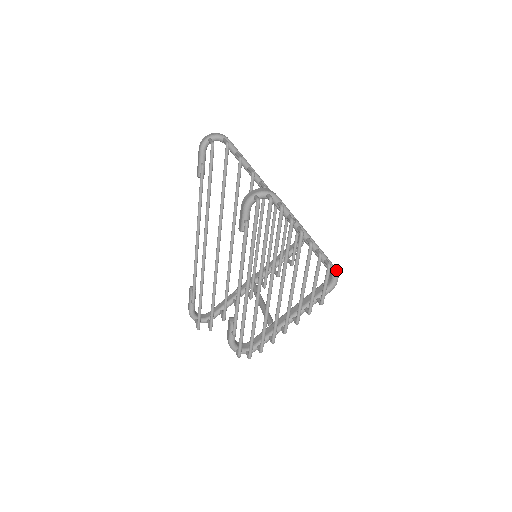
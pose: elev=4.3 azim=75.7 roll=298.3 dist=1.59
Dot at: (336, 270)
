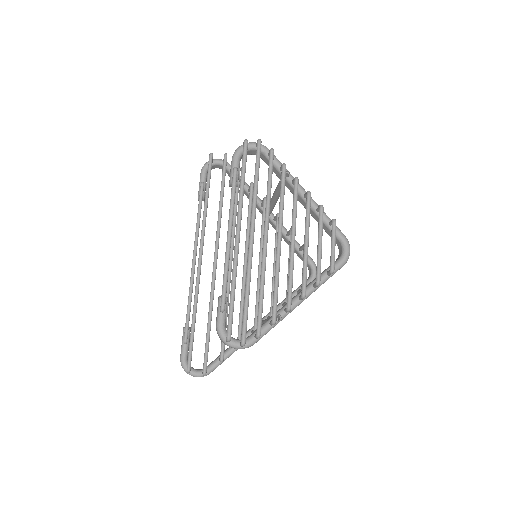
Dot at: (345, 237)
